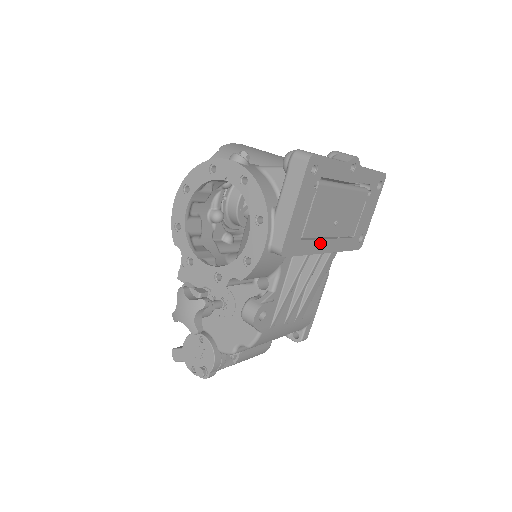
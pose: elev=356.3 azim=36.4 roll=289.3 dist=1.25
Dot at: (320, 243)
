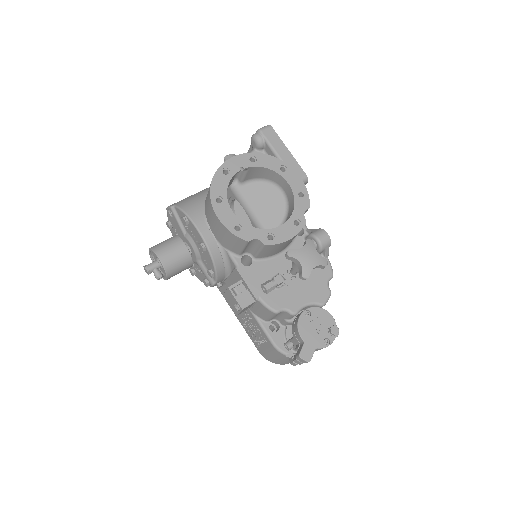
Dot at: occluded
